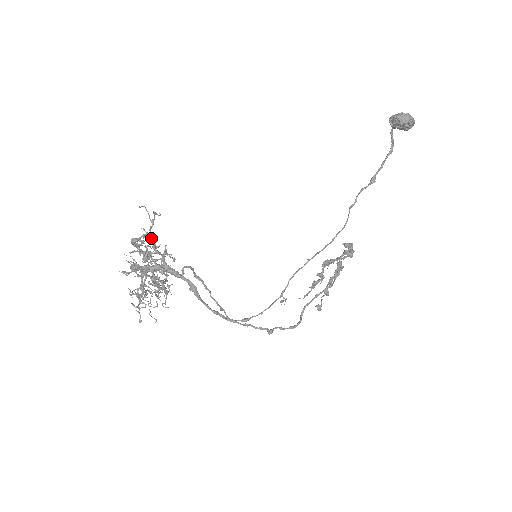
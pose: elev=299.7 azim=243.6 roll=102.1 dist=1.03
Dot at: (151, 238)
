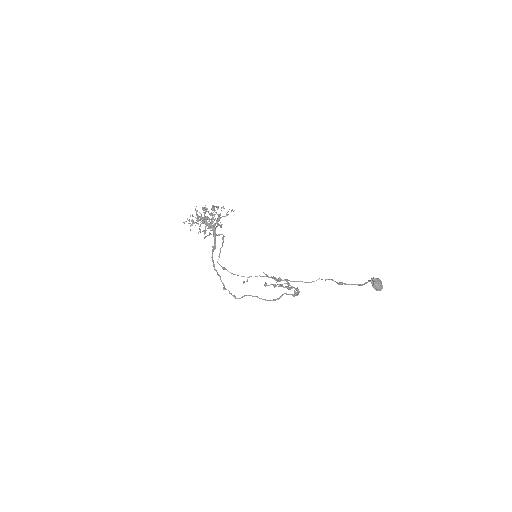
Dot at: (219, 220)
